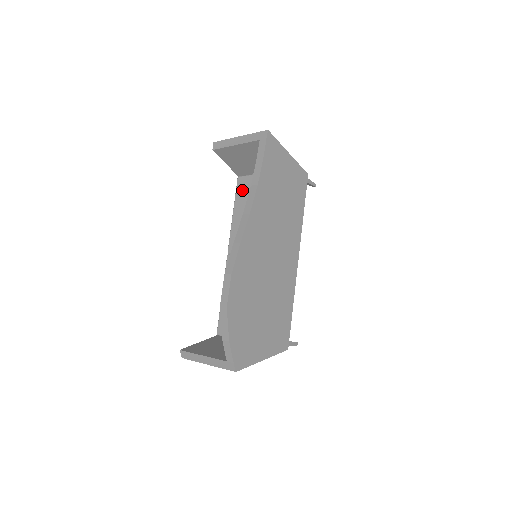
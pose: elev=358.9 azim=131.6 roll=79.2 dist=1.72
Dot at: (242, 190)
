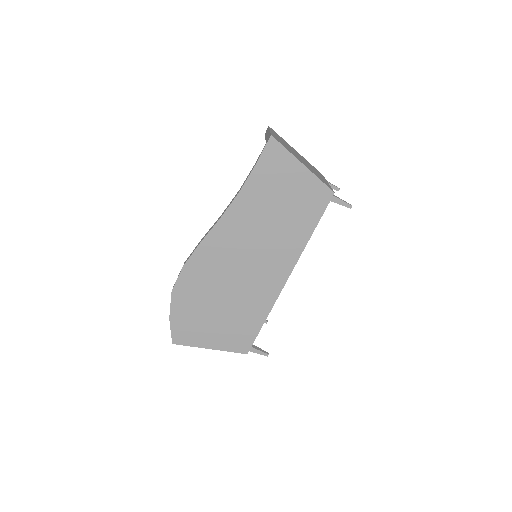
Dot at: occluded
